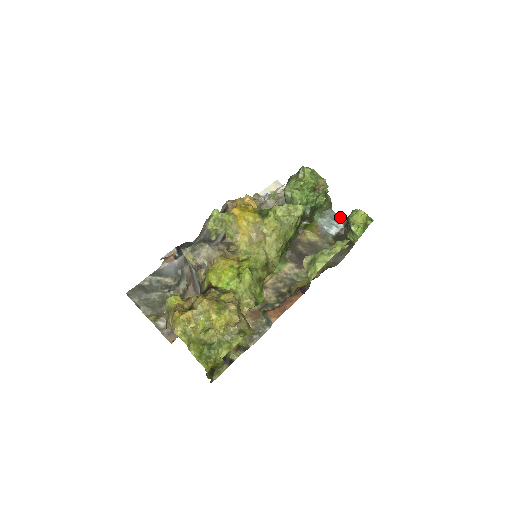
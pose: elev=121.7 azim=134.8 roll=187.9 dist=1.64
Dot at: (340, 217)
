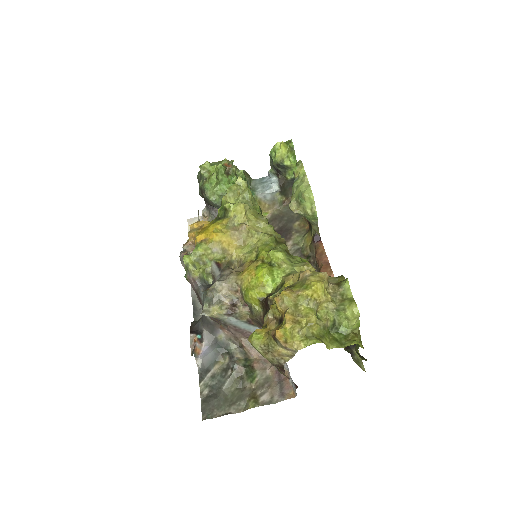
Dot at: (265, 177)
